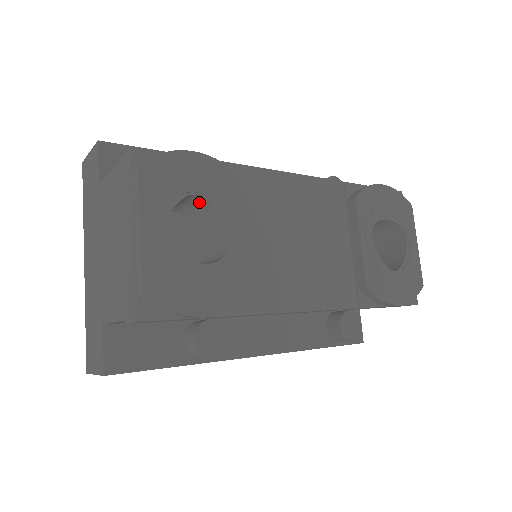
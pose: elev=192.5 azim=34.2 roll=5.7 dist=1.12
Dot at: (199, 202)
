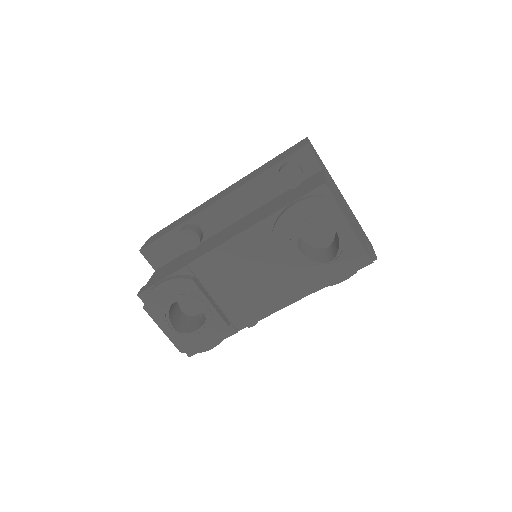
Dot at: occluded
